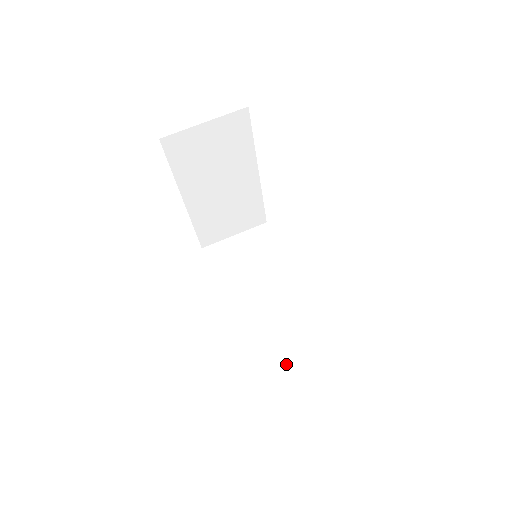
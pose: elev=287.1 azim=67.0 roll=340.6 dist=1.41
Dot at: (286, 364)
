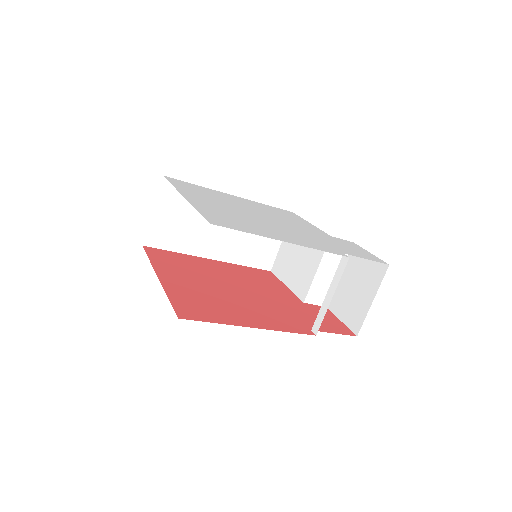
Dot at: occluded
